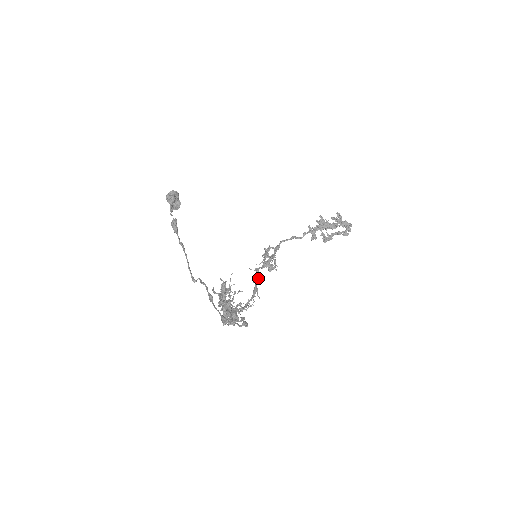
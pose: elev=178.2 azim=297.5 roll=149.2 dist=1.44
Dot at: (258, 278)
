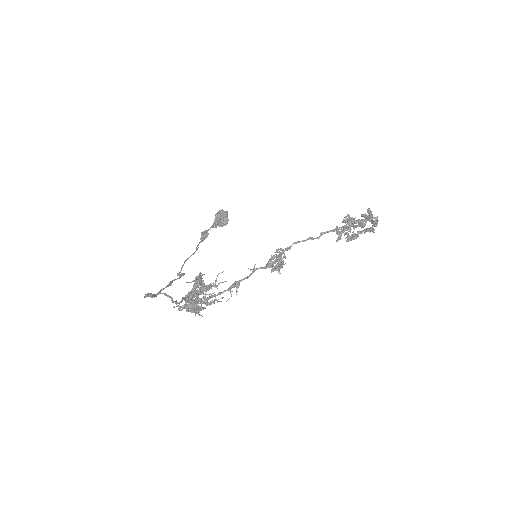
Dot at: (248, 276)
